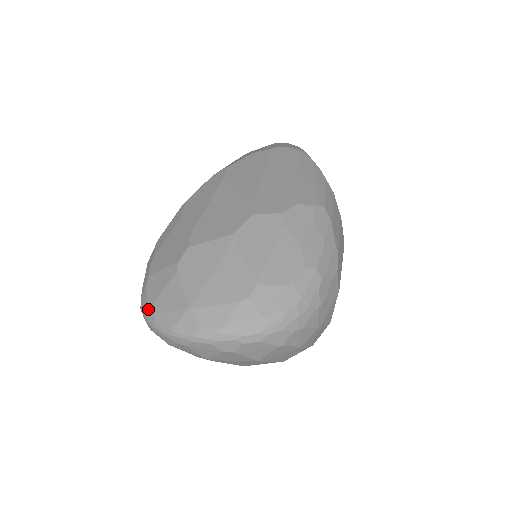
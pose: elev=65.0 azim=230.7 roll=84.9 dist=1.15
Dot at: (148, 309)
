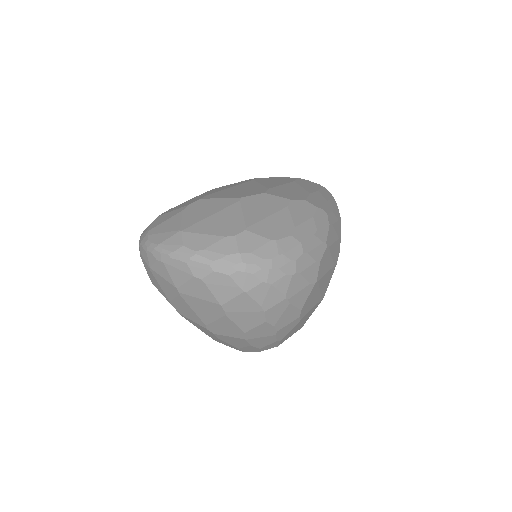
Dot at: (146, 232)
